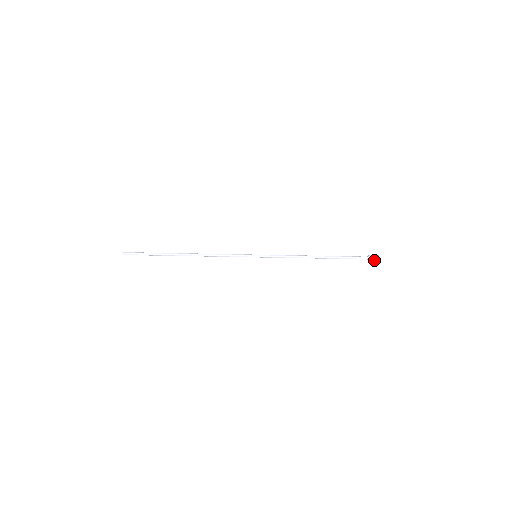
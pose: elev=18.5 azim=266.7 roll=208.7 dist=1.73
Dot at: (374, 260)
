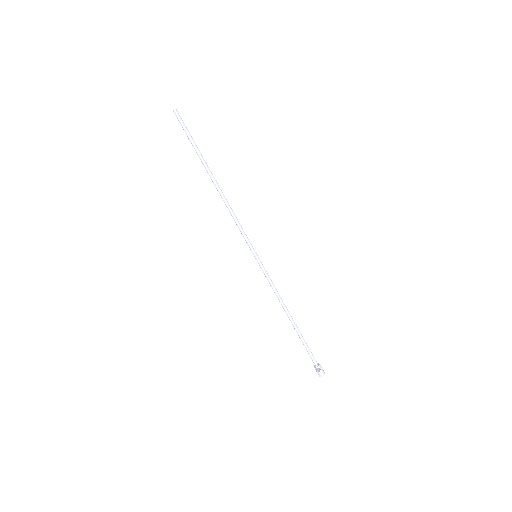
Dot at: (322, 369)
